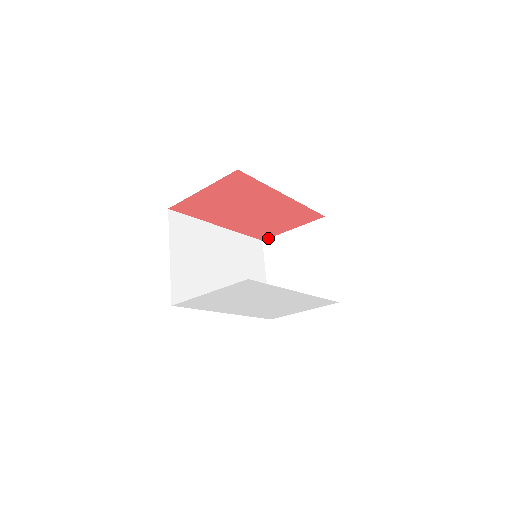
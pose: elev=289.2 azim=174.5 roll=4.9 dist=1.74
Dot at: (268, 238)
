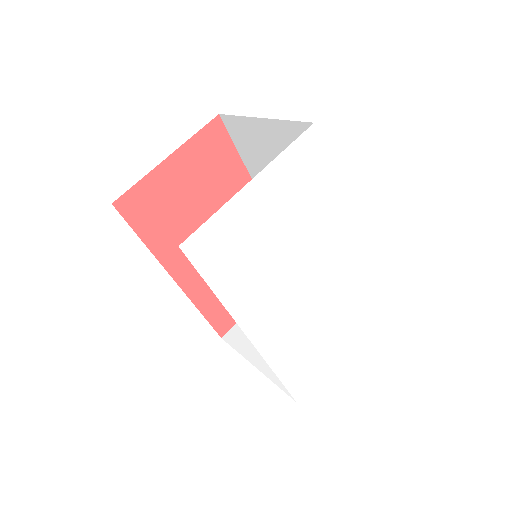
Dot at: (229, 329)
